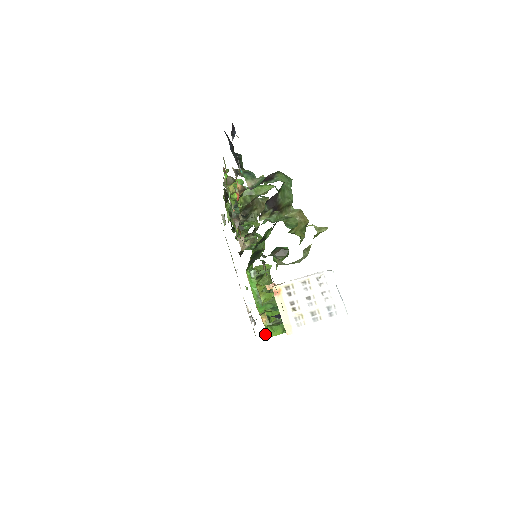
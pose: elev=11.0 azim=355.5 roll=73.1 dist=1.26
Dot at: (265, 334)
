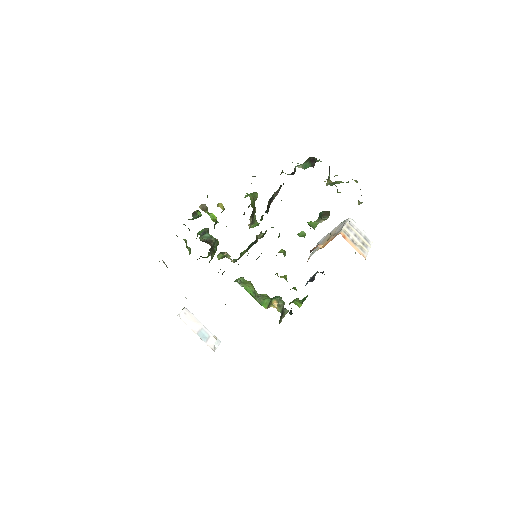
Dot at: (279, 321)
